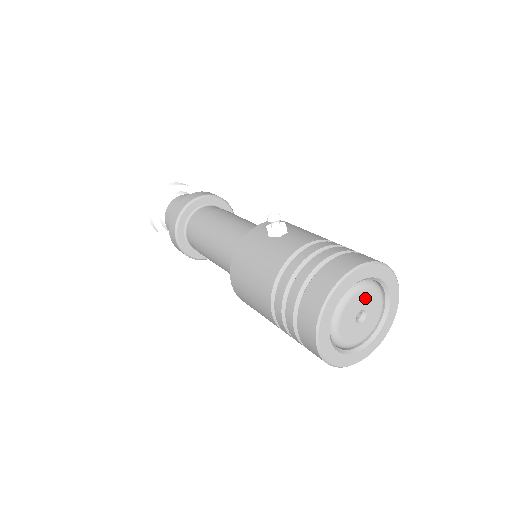
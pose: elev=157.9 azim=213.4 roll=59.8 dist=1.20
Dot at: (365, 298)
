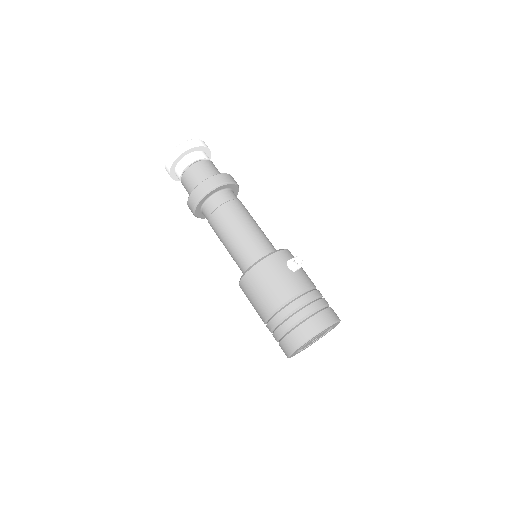
Dot at: (323, 333)
